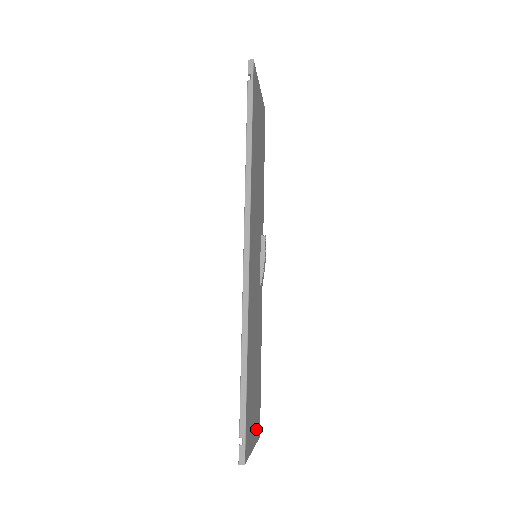
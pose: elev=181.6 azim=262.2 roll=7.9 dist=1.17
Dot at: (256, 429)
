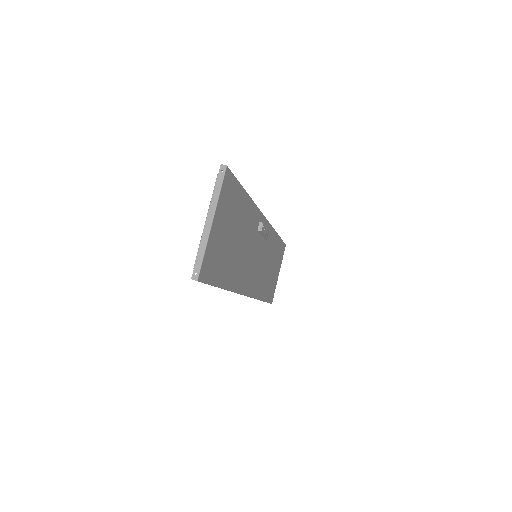
Dot at: (280, 261)
